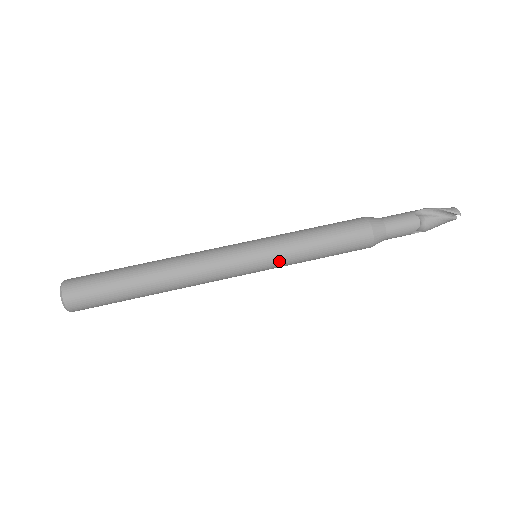
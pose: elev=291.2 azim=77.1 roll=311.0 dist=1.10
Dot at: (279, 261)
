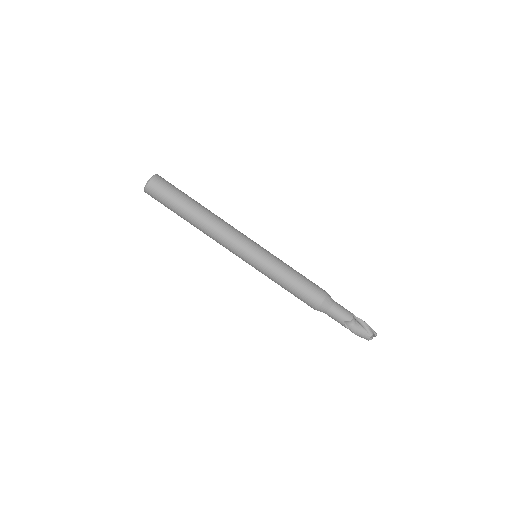
Dot at: (267, 265)
